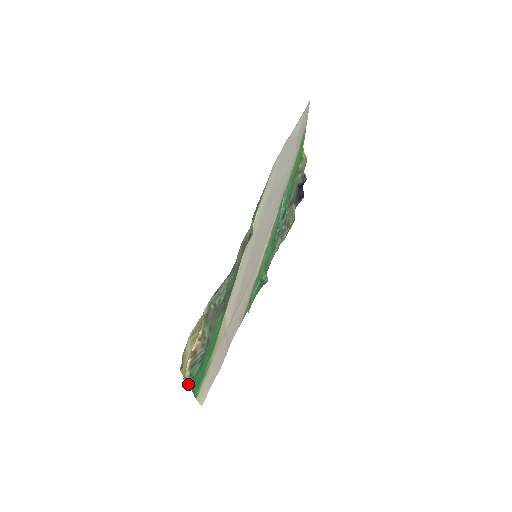
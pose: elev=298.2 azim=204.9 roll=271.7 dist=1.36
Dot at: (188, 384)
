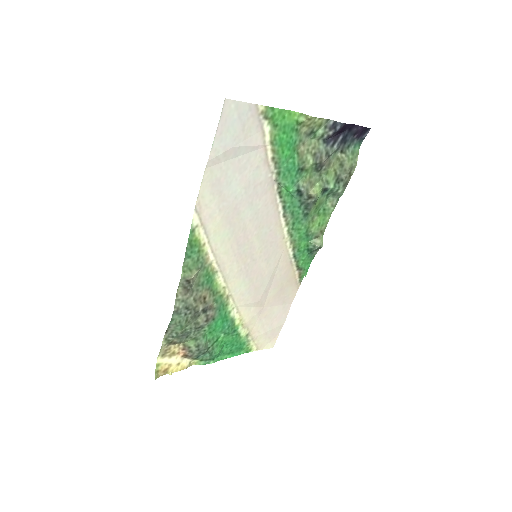
Dot at: (203, 364)
